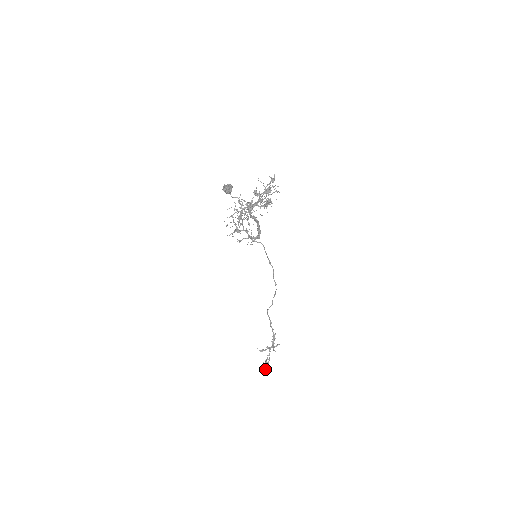
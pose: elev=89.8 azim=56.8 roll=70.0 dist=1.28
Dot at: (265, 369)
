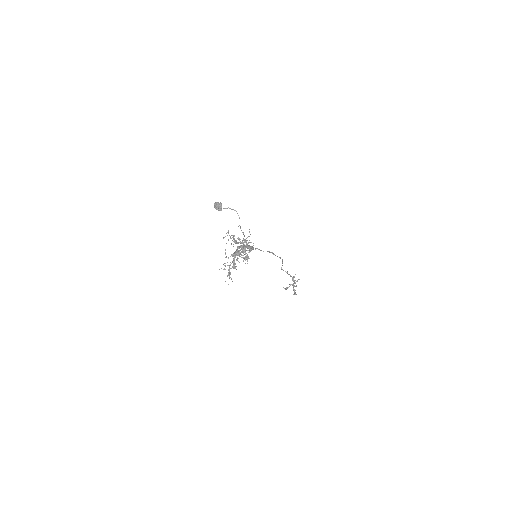
Dot at: (294, 293)
